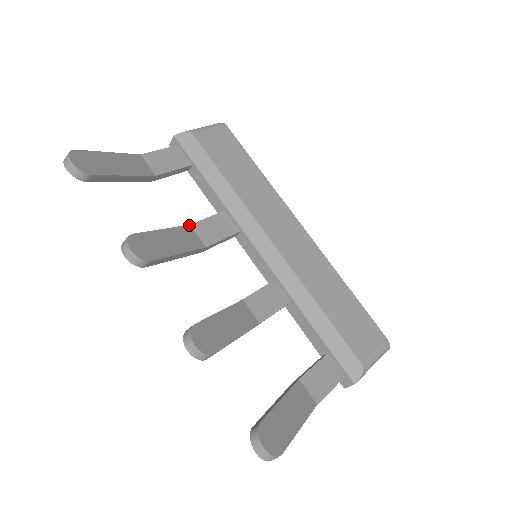
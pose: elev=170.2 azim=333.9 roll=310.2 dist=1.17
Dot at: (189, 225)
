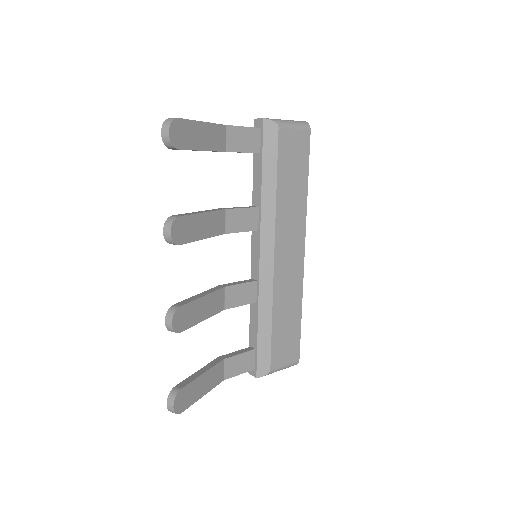
Dot at: (225, 209)
